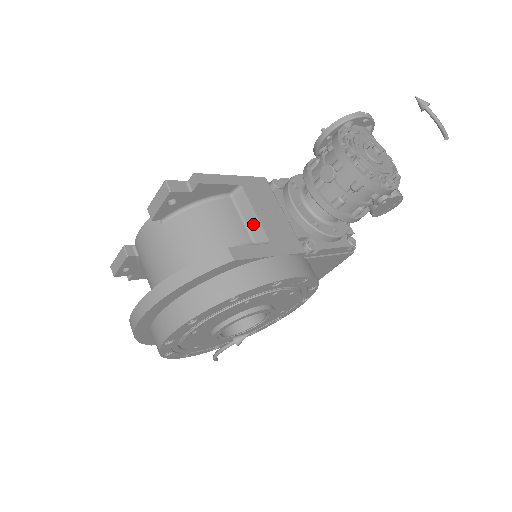
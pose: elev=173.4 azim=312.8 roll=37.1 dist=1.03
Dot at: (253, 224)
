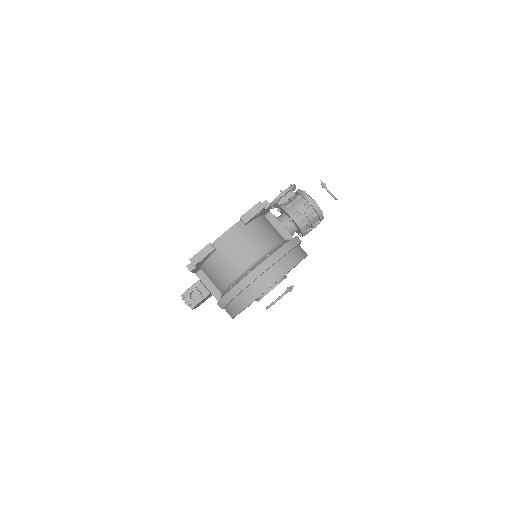
Dot at: (282, 231)
